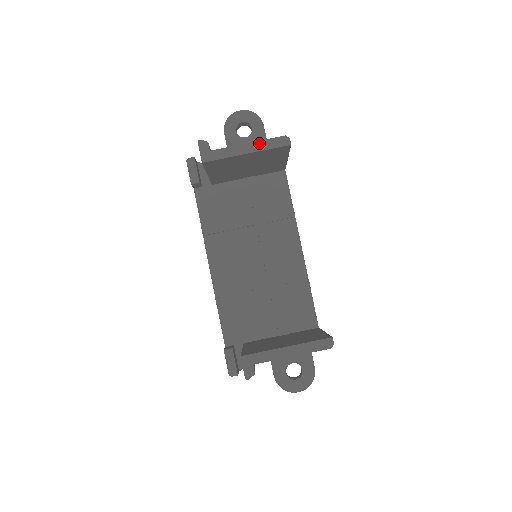
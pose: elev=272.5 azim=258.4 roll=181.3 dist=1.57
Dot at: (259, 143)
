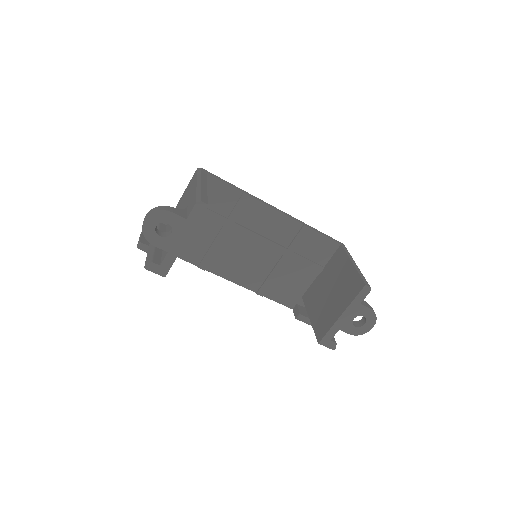
Dot at: (185, 227)
